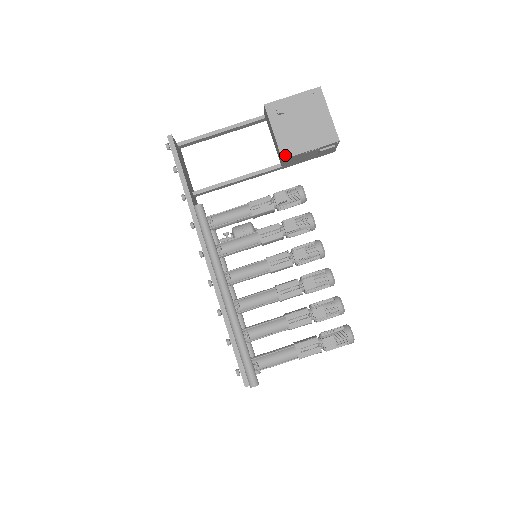
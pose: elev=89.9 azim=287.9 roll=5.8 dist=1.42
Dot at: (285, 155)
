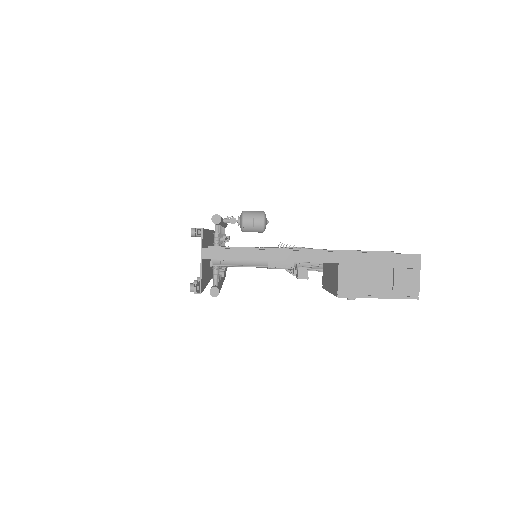
Dot at: occluded
